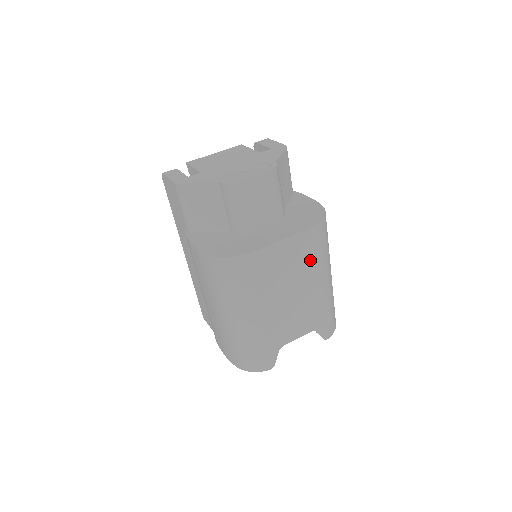
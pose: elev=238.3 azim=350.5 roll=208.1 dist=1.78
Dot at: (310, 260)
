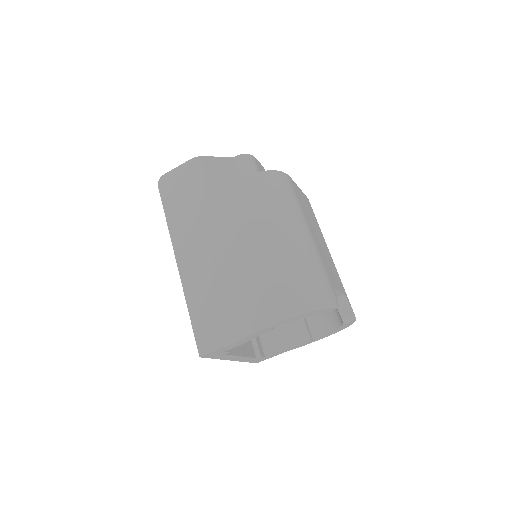
Dot at: (317, 223)
